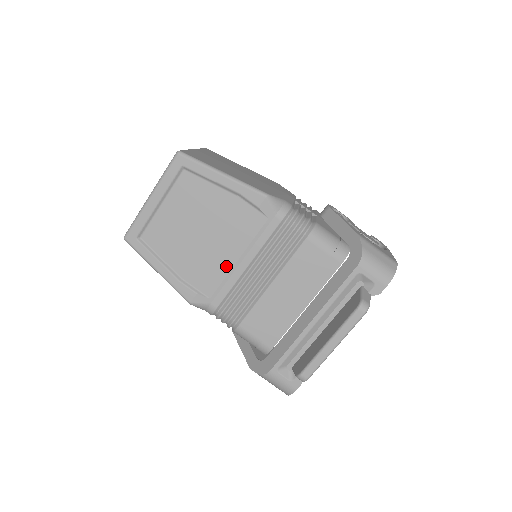
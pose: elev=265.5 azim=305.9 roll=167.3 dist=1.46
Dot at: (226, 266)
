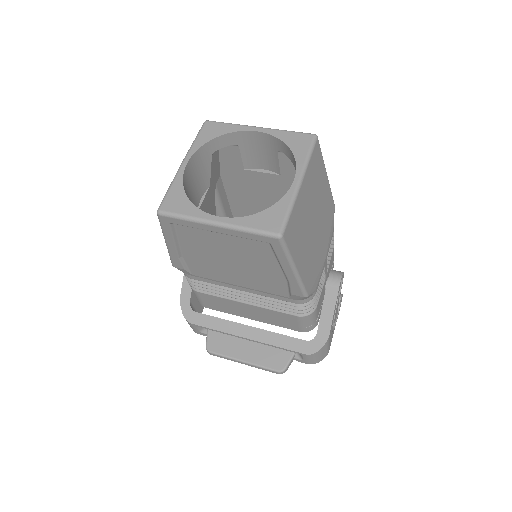
Dot at: (226, 280)
